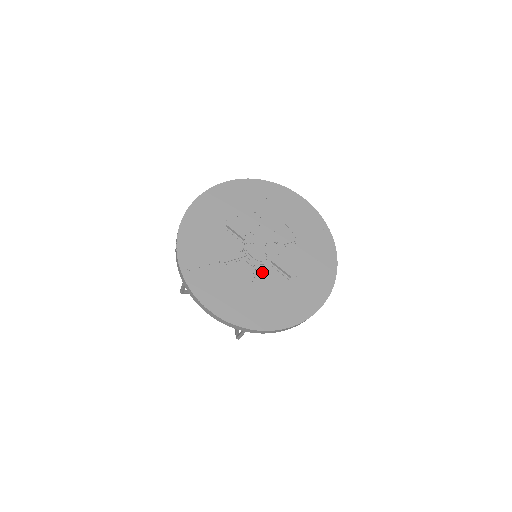
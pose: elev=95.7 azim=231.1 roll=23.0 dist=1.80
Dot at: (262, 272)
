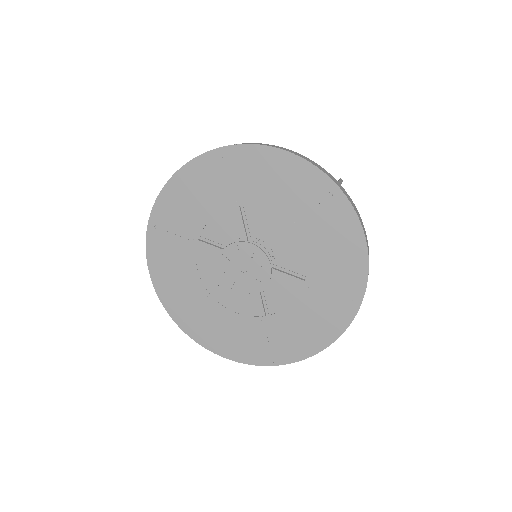
Dot at: occluded
